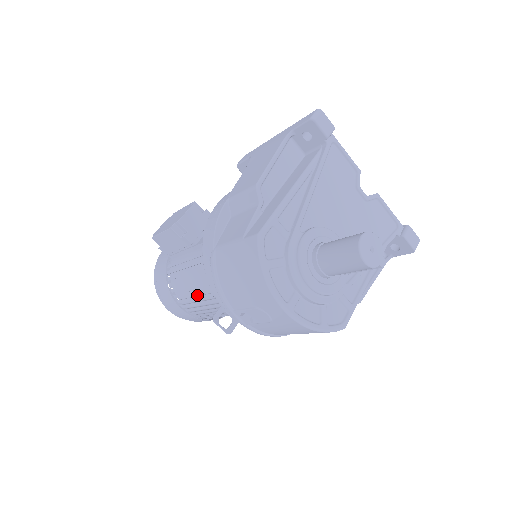
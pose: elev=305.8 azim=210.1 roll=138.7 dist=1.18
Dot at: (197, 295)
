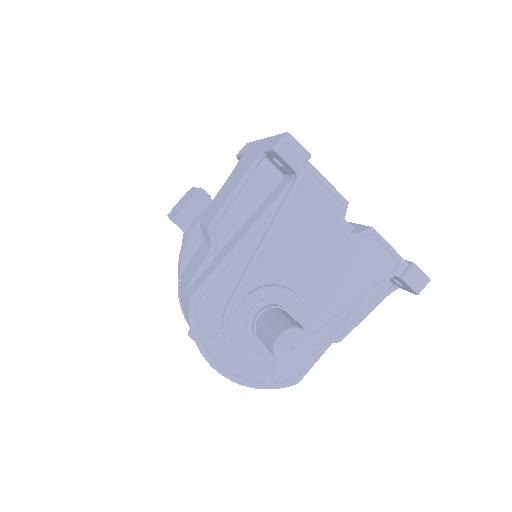
Dot at: occluded
